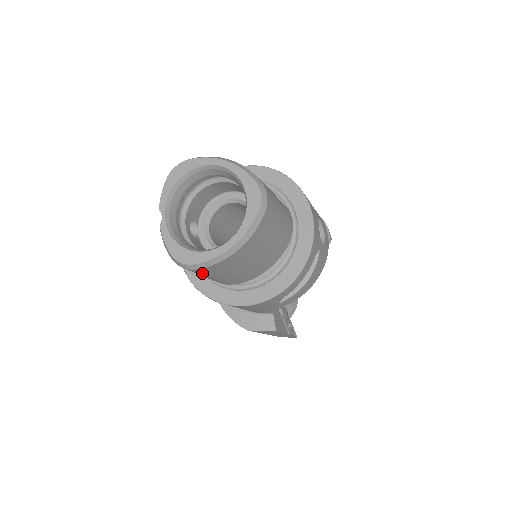
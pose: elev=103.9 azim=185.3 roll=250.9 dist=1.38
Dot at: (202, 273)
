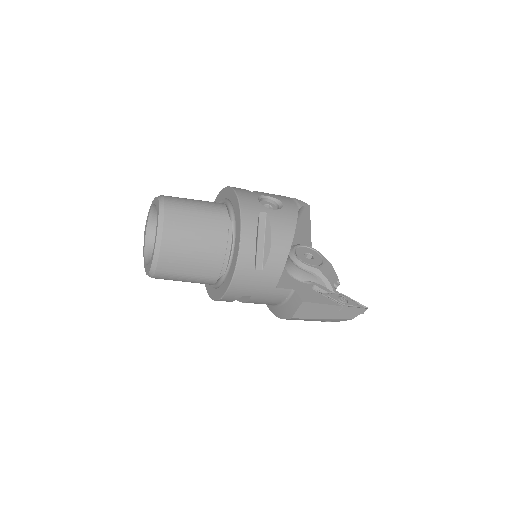
Dot at: (169, 274)
